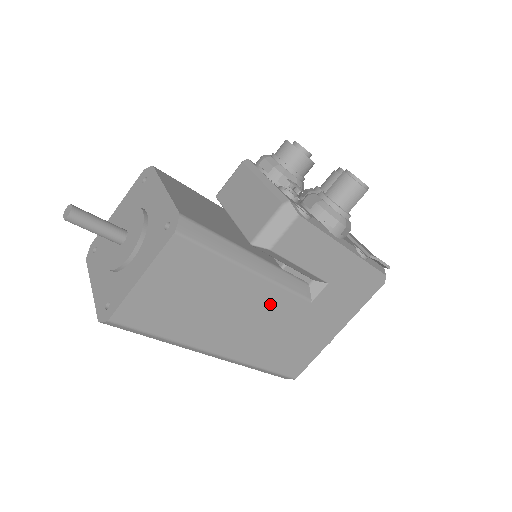
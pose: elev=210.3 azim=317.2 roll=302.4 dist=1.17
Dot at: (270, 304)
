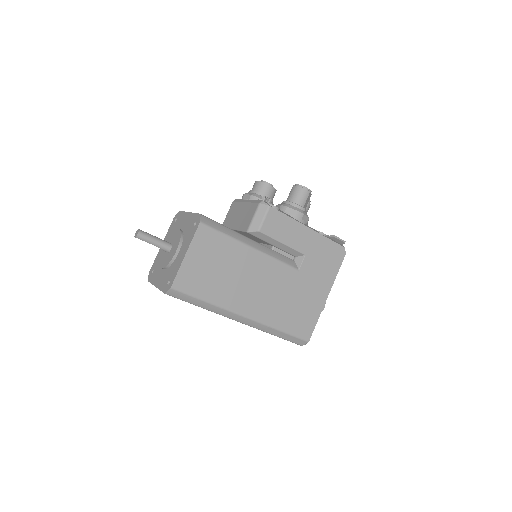
Dot at: (271, 273)
